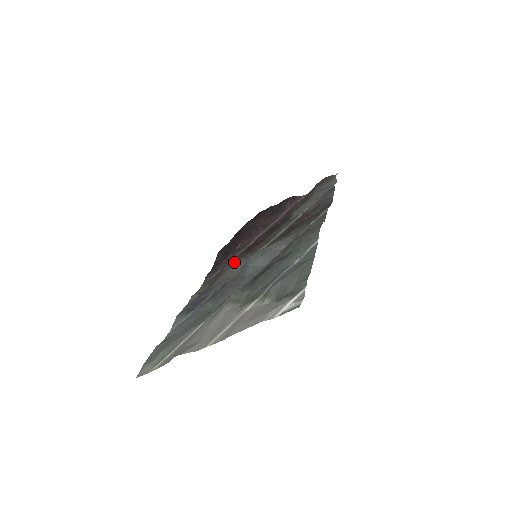
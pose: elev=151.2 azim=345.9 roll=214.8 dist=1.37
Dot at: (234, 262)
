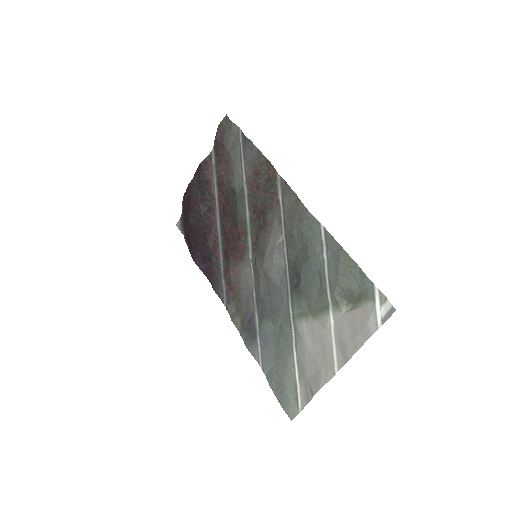
Dot at: (236, 270)
